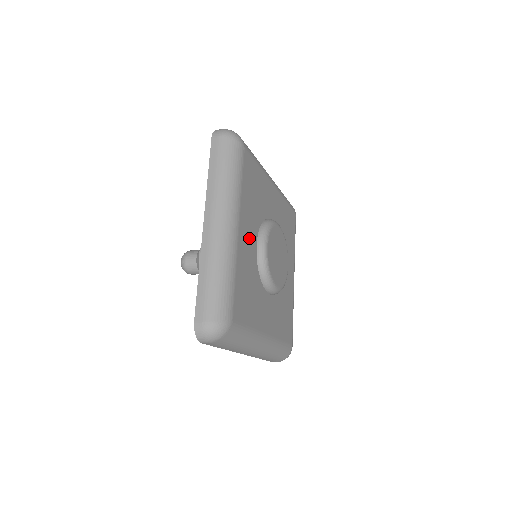
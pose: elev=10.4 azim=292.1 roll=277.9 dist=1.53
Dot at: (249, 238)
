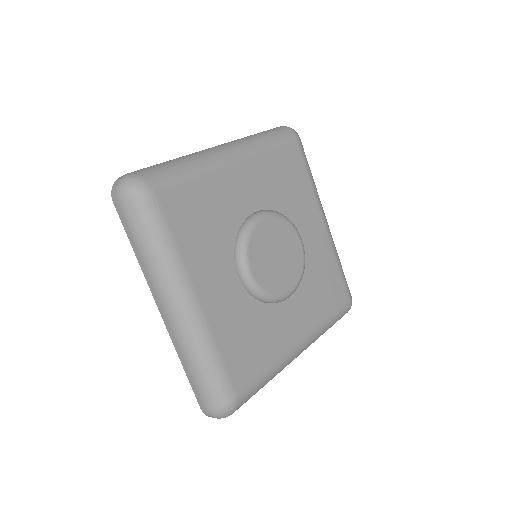
Dot at: (221, 285)
